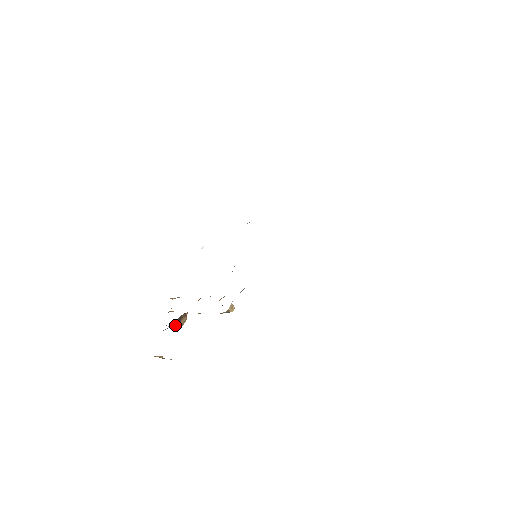
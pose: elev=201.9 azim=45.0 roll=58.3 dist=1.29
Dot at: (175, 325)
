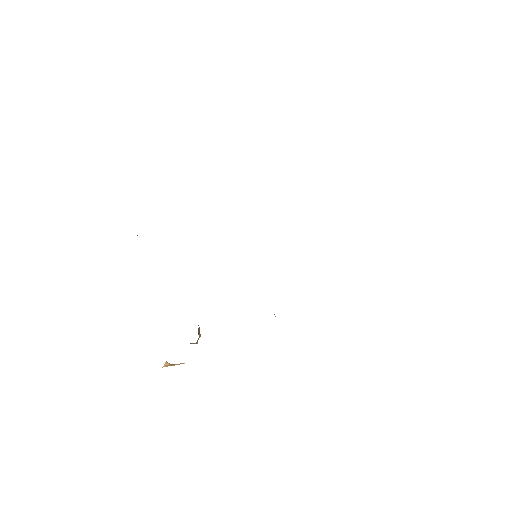
Dot at: (197, 341)
